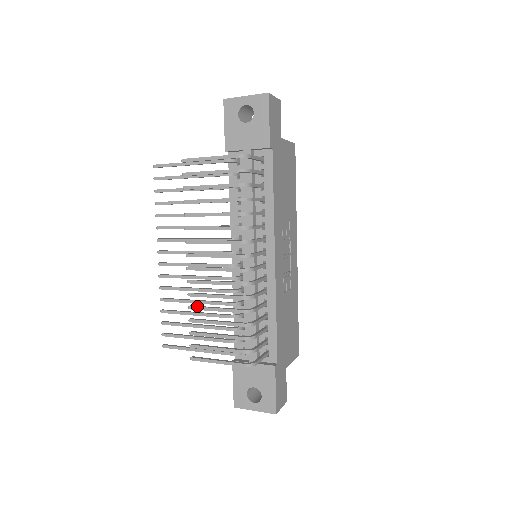
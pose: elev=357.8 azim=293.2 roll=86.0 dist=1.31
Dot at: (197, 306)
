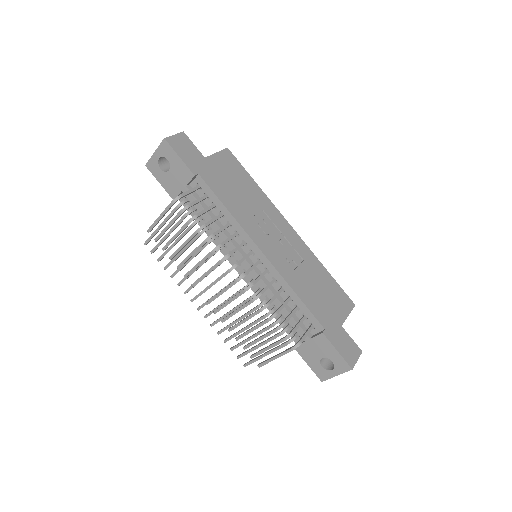
Dot at: (232, 326)
